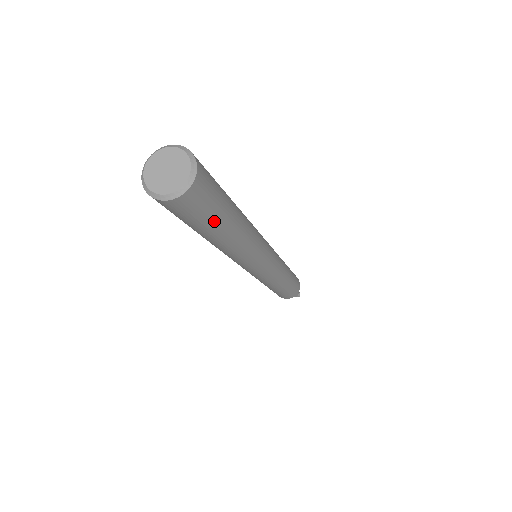
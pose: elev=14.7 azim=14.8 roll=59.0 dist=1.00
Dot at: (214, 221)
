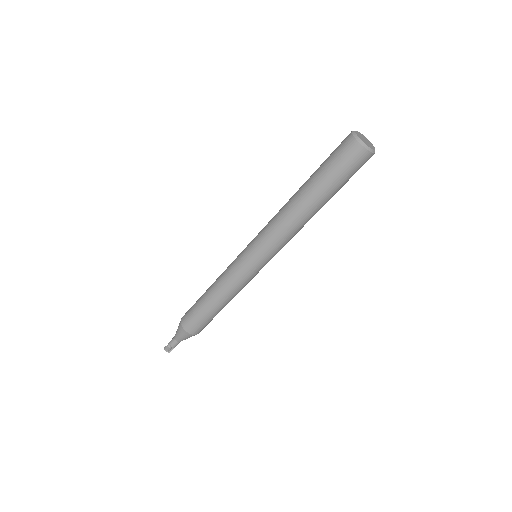
Dot at: (342, 186)
